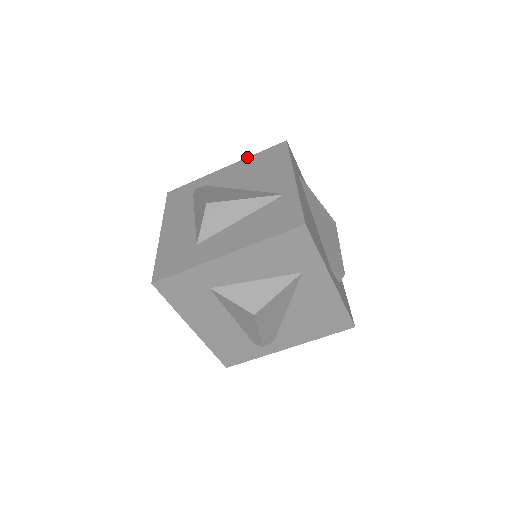
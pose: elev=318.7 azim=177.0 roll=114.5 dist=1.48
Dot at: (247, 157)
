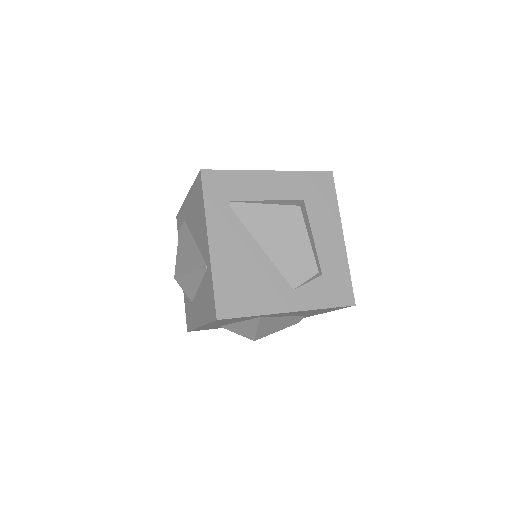
Dot at: (191, 187)
